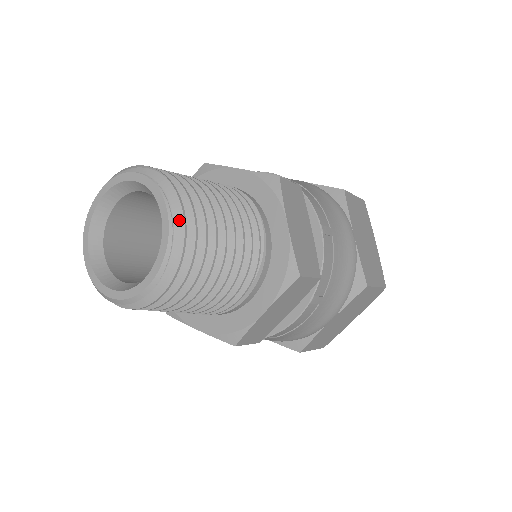
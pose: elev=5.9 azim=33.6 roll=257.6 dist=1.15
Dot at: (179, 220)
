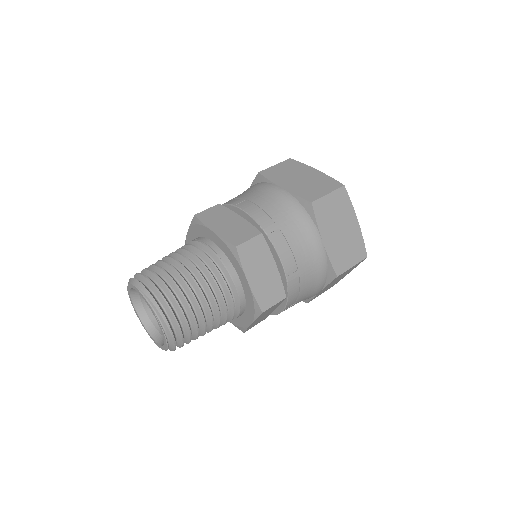
Dot at: (172, 349)
